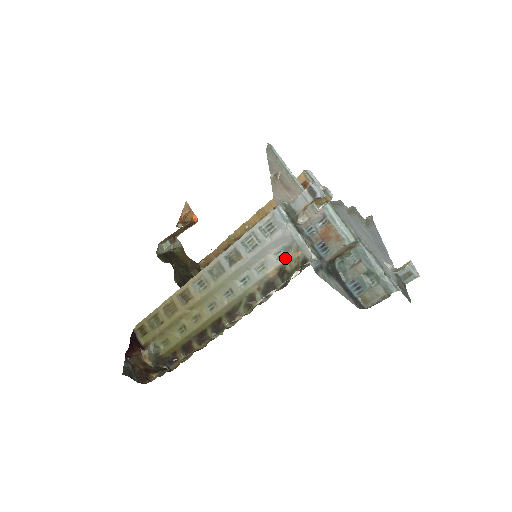
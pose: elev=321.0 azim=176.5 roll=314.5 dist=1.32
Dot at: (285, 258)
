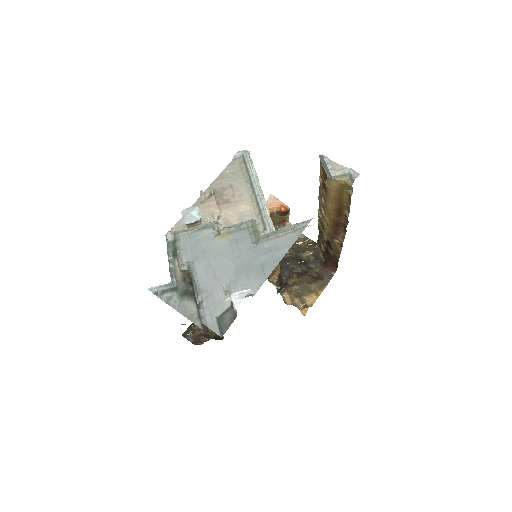
Dot at: occluded
